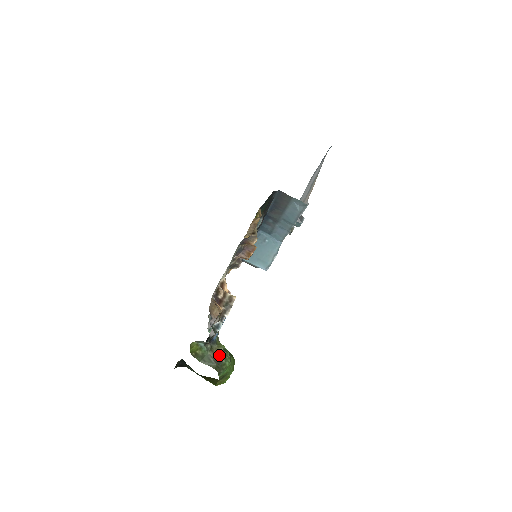
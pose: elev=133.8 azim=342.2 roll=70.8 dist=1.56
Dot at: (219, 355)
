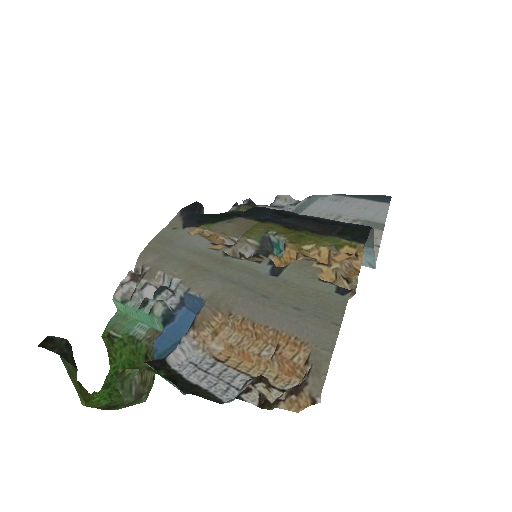
Dot at: (145, 385)
